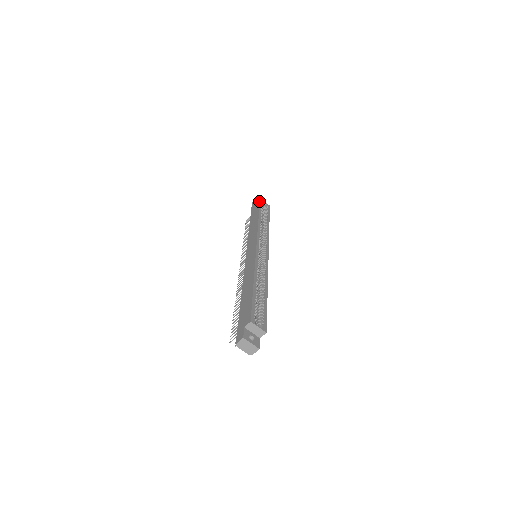
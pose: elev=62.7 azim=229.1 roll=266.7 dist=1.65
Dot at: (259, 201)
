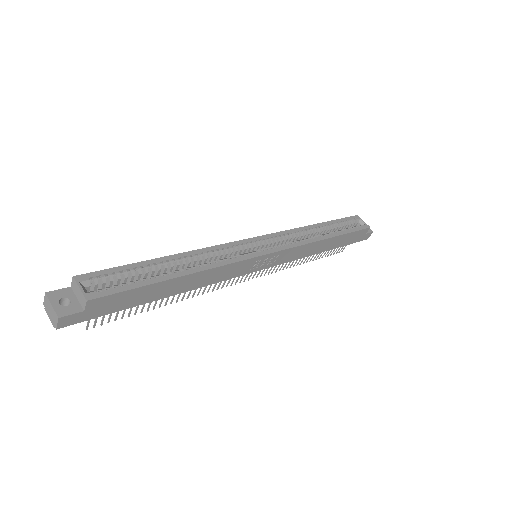
Dot at: occluded
